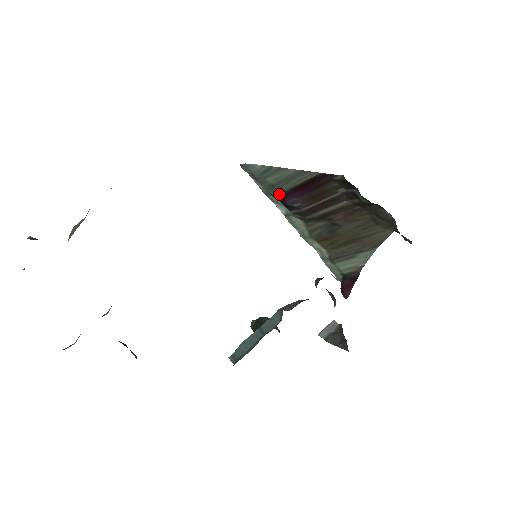
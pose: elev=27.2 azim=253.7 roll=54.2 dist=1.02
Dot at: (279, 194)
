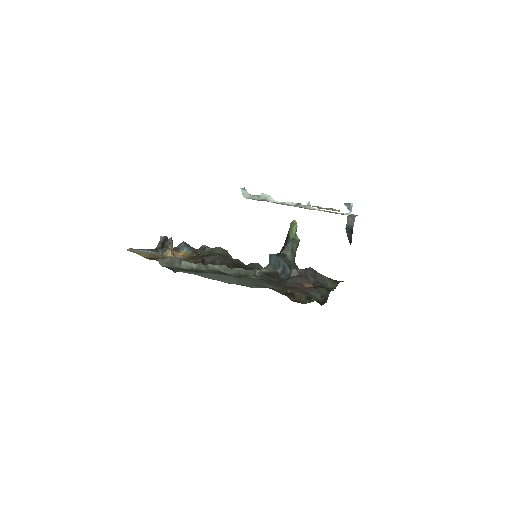
Dot at: occluded
